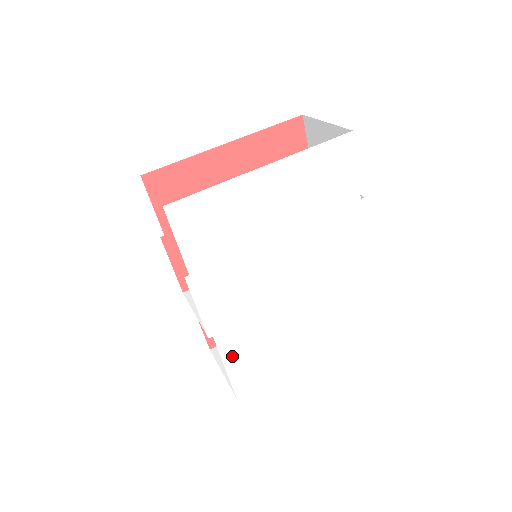
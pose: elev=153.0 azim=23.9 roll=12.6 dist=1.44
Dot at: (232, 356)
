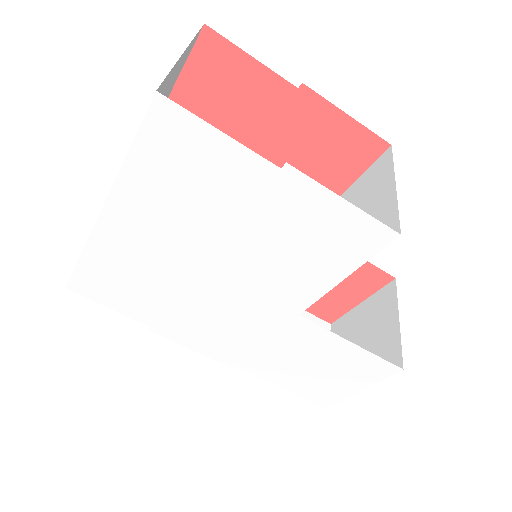
Dot at: (277, 377)
